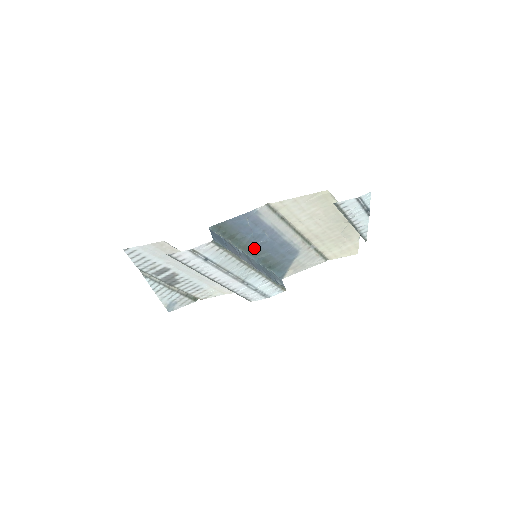
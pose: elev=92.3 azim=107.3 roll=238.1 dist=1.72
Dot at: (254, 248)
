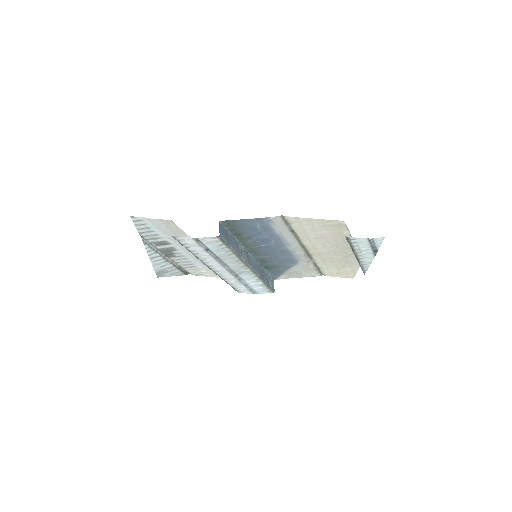
Dot at: (256, 248)
